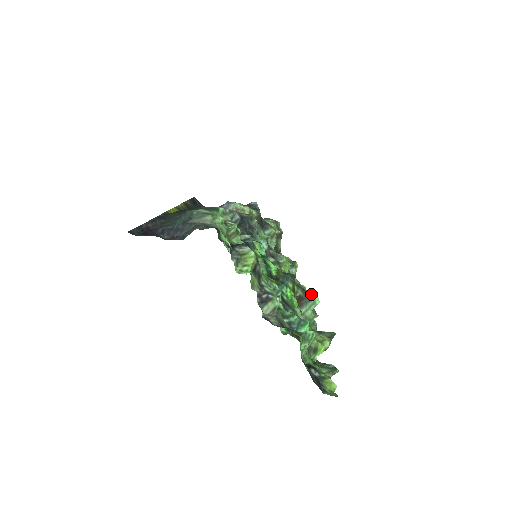
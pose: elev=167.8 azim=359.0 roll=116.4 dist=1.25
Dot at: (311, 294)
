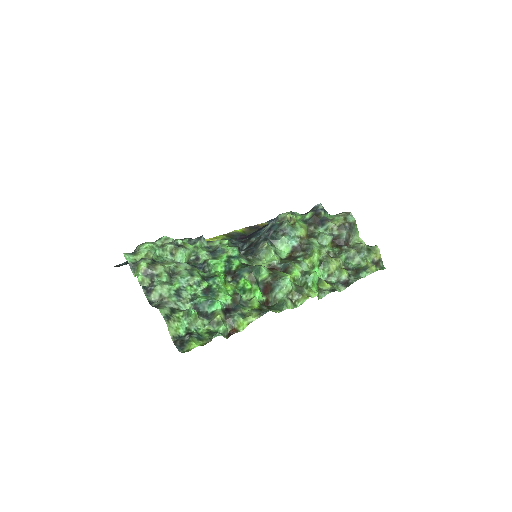
Dot at: (280, 279)
